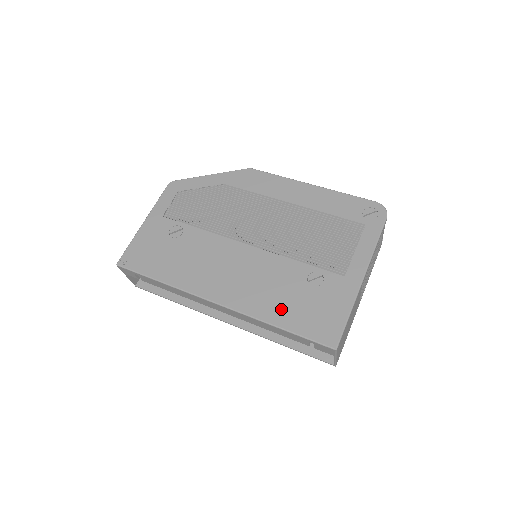
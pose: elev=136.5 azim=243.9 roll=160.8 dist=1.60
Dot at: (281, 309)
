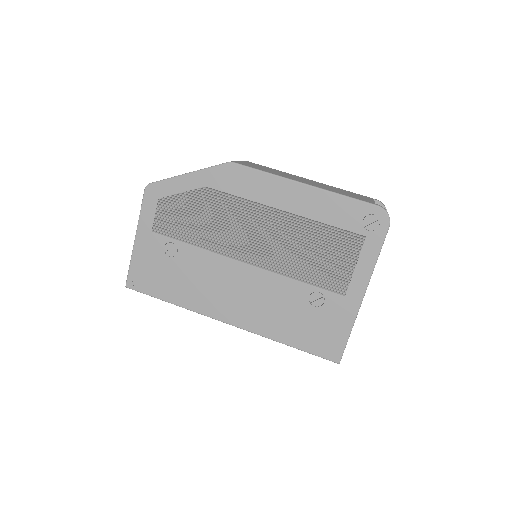
Dot at: (287, 329)
